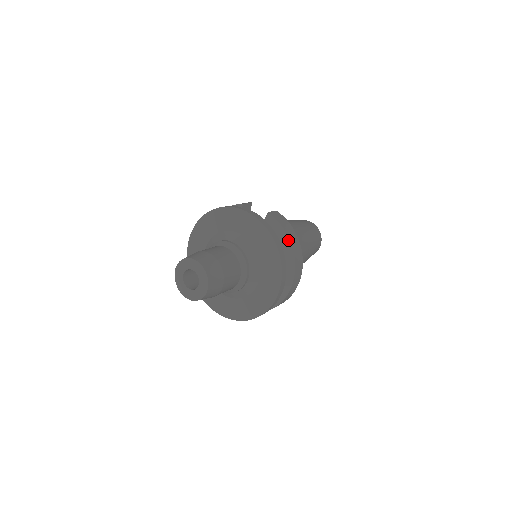
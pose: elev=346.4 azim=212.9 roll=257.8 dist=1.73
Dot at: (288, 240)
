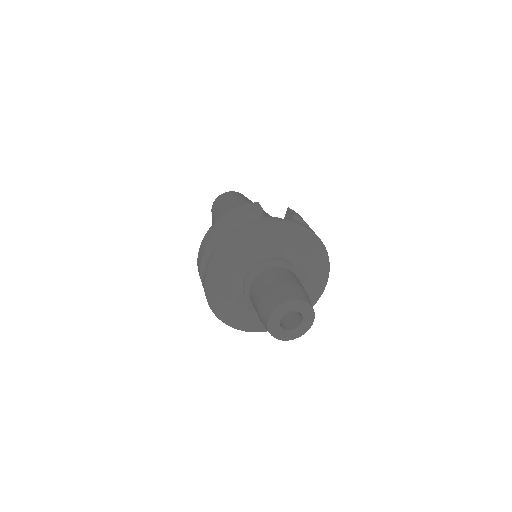
Dot at: occluded
